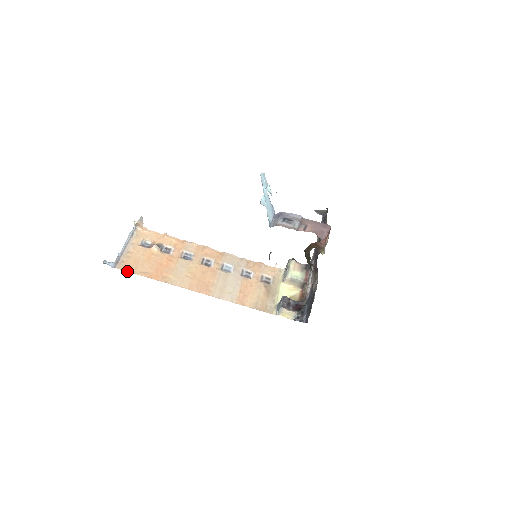
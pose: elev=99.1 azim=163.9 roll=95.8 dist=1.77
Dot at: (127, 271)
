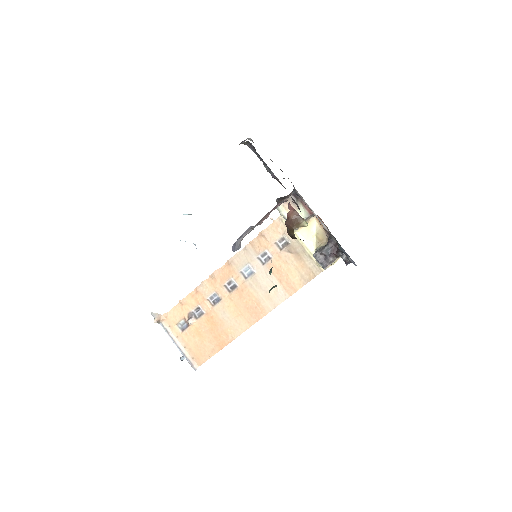
Dot at: (204, 362)
